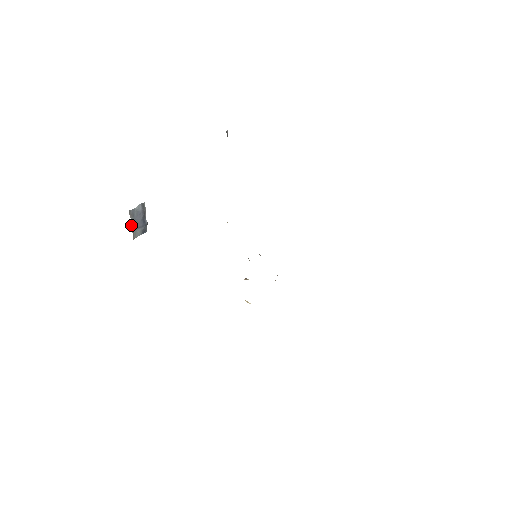
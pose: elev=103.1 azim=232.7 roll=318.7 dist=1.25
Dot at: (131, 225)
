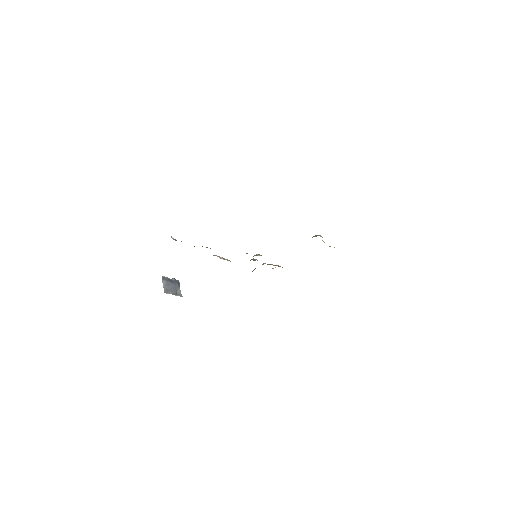
Dot at: occluded
